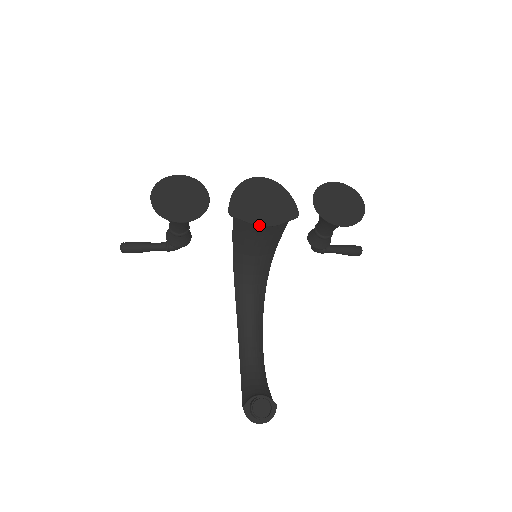
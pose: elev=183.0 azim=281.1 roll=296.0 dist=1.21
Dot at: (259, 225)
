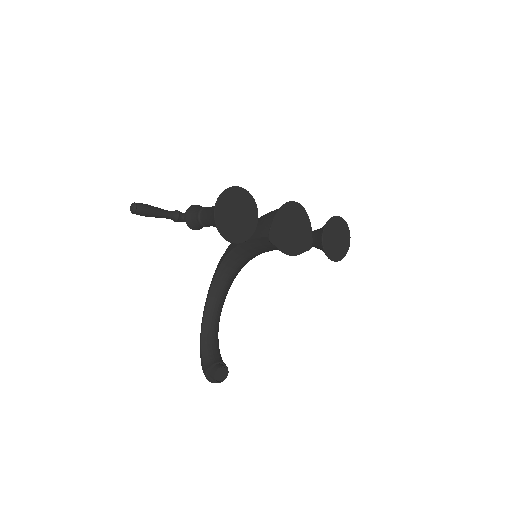
Dot at: (286, 254)
